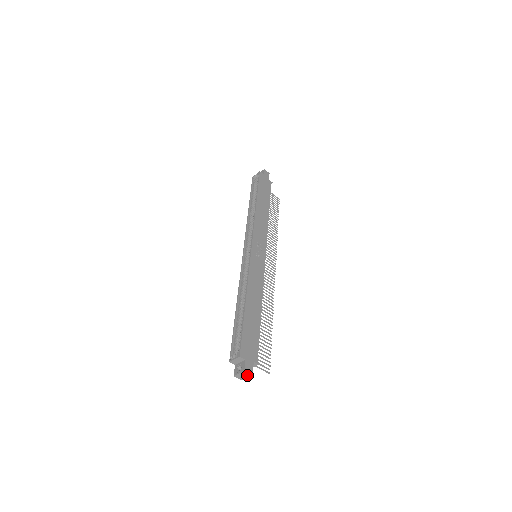
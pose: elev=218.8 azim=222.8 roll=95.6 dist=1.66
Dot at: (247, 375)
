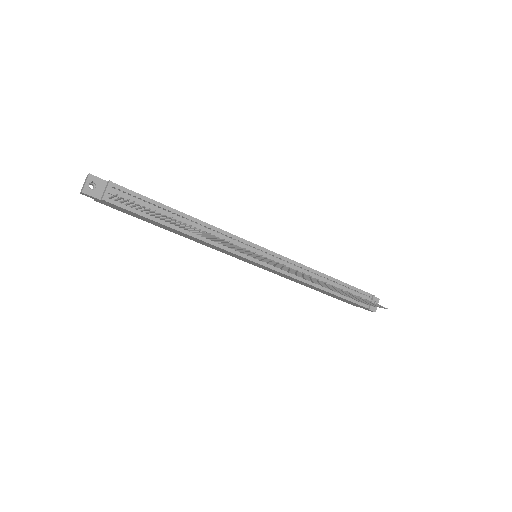
Dot at: (87, 179)
